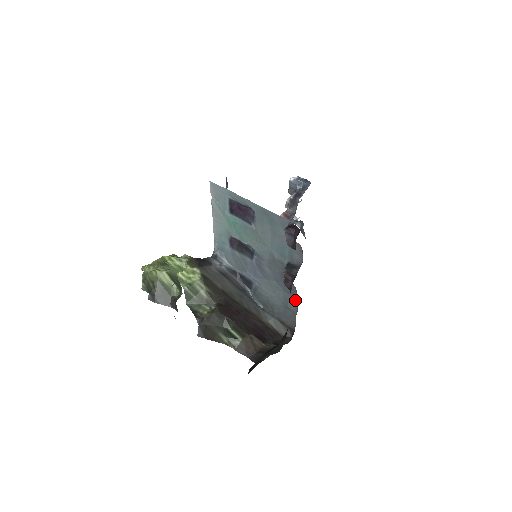
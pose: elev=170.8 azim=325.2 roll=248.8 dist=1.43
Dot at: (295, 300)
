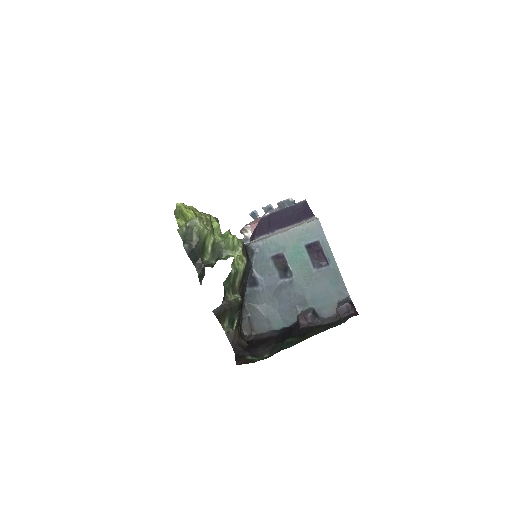
Dot at: (283, 323)
